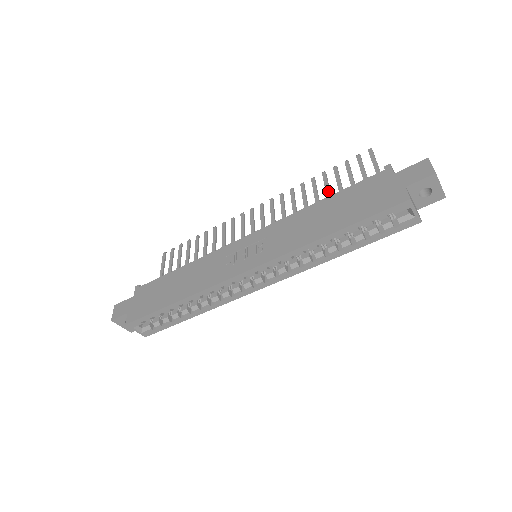
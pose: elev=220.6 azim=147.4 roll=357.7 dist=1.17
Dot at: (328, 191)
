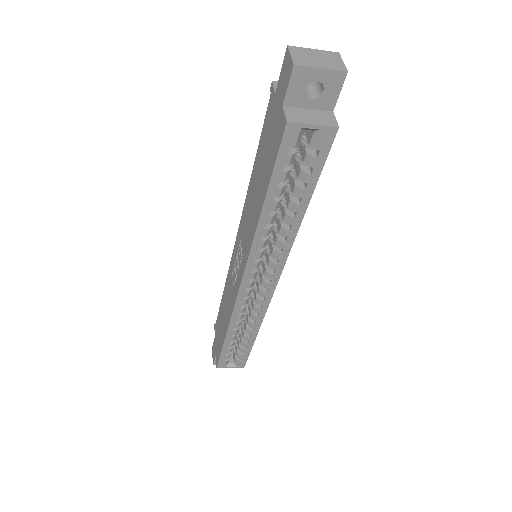
Dot at: occluded
